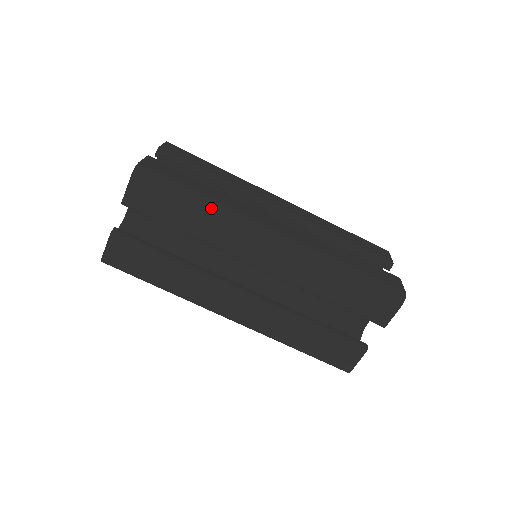
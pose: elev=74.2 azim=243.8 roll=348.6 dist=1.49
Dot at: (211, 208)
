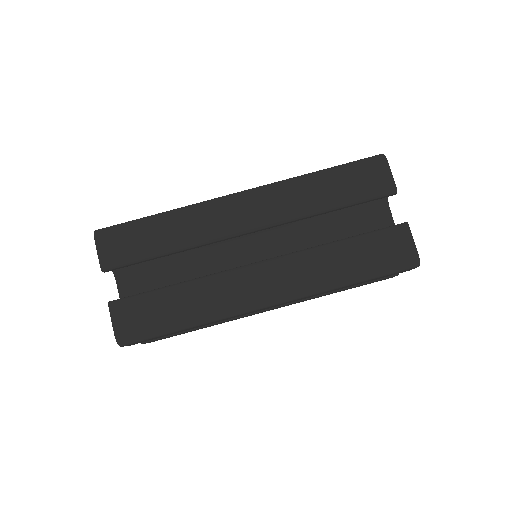
Dot at: (173, 213)
